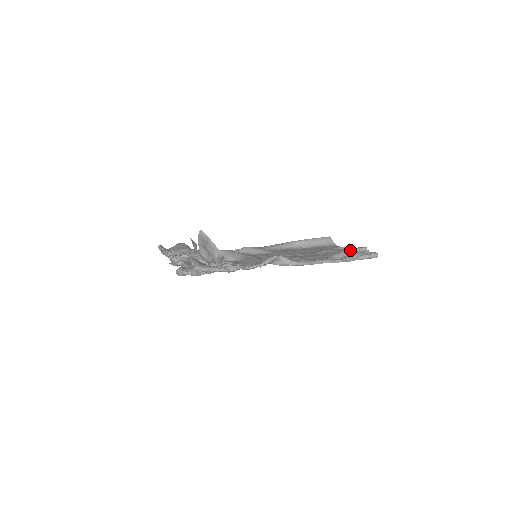
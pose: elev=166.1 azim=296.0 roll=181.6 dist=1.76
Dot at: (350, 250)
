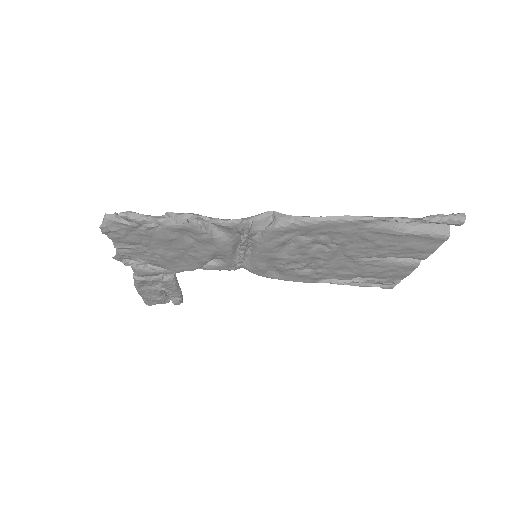
Dot at: occluded
